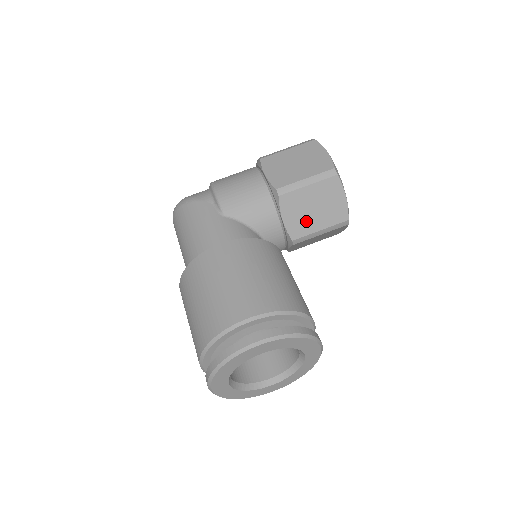
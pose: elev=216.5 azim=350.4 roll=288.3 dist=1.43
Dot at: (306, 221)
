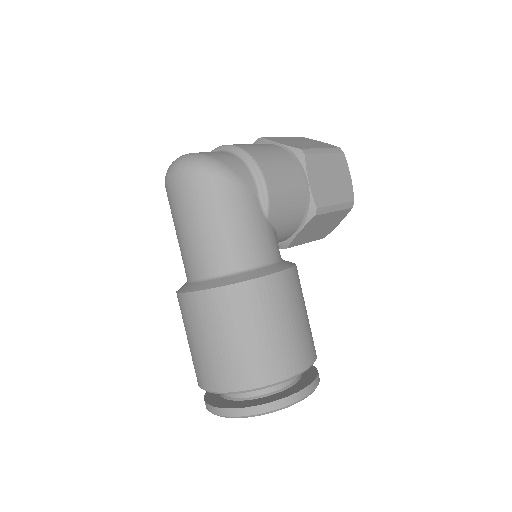
Dot at: (307, 236)
